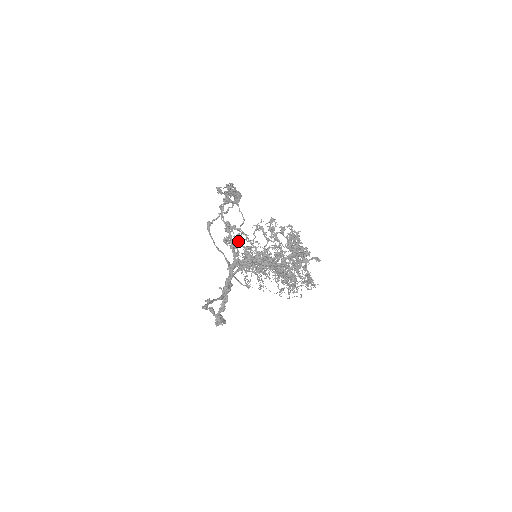
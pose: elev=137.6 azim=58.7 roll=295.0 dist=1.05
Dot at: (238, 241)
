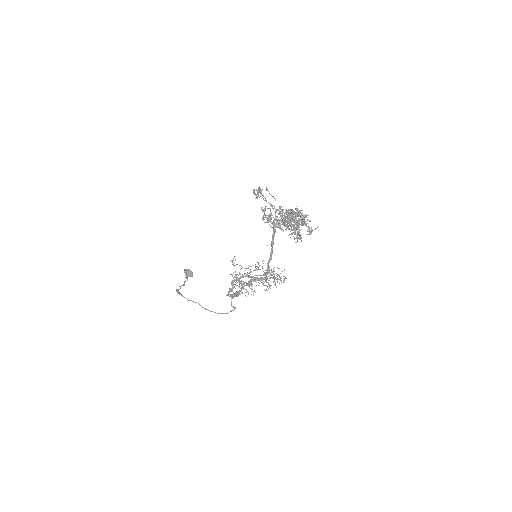
Dot at: (269, 218)
